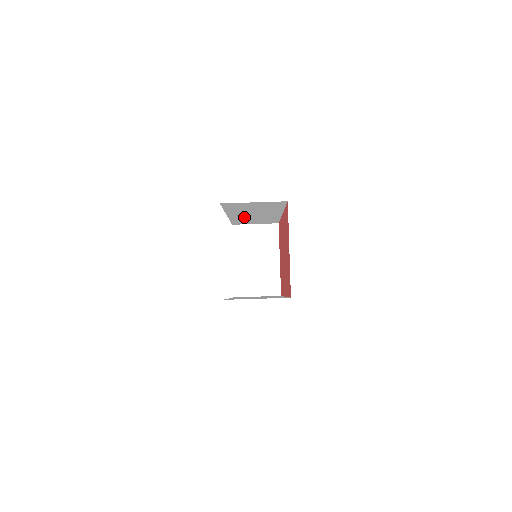
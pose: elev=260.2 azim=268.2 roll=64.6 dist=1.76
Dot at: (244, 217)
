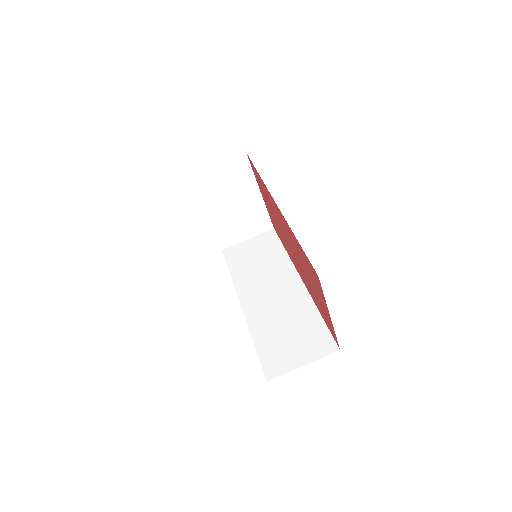
Dot at: occluded
